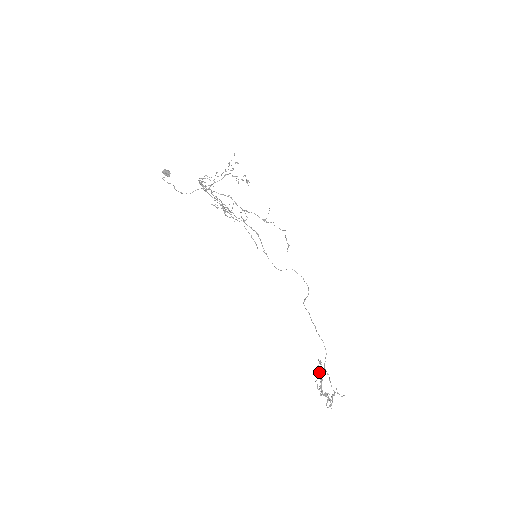
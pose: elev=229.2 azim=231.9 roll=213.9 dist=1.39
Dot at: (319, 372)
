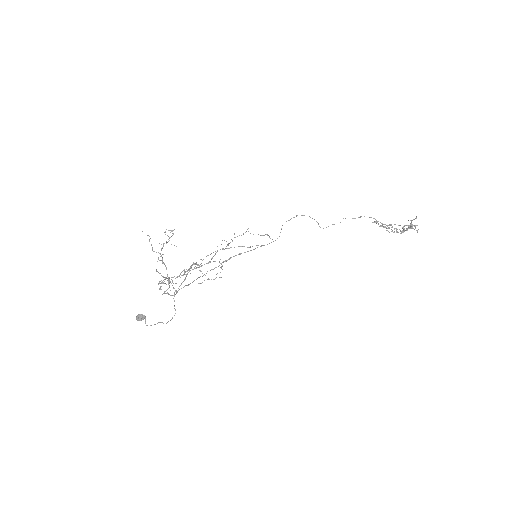
Dot at: occluded
